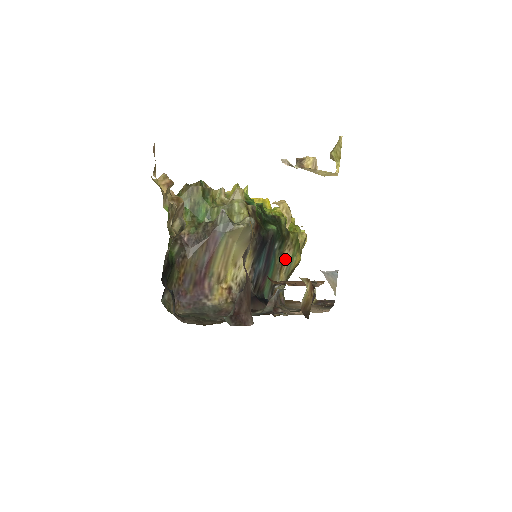
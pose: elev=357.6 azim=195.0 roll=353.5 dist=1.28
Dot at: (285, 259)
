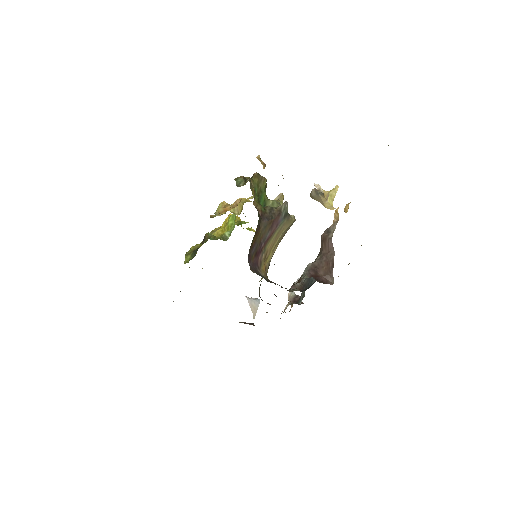
Dot at: occluded
